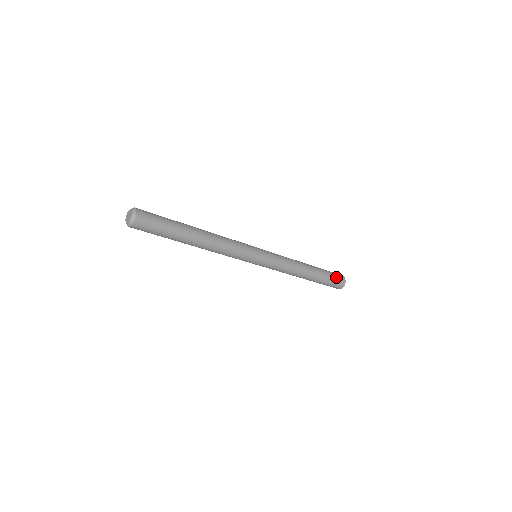
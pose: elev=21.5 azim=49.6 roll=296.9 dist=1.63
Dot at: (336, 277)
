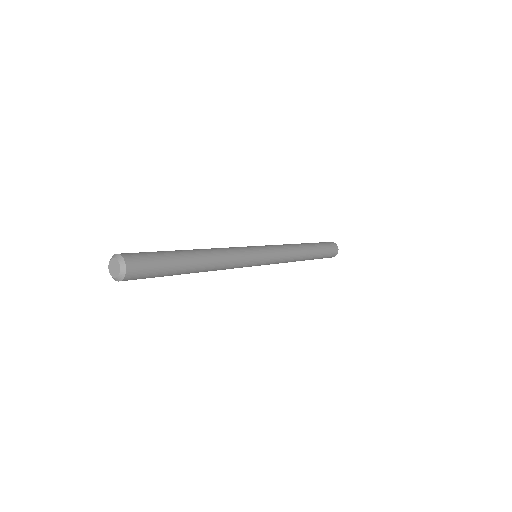
Dot at: (328, 244)
